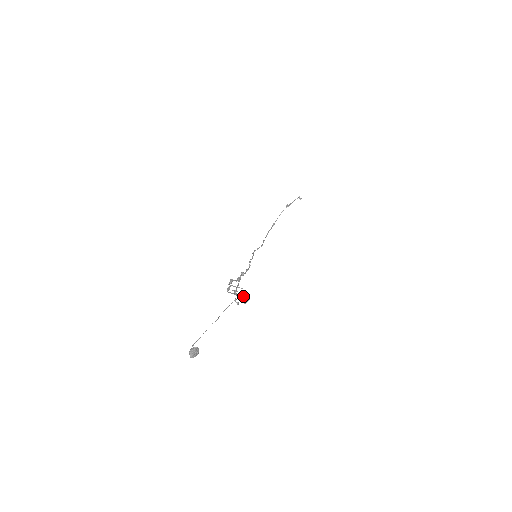
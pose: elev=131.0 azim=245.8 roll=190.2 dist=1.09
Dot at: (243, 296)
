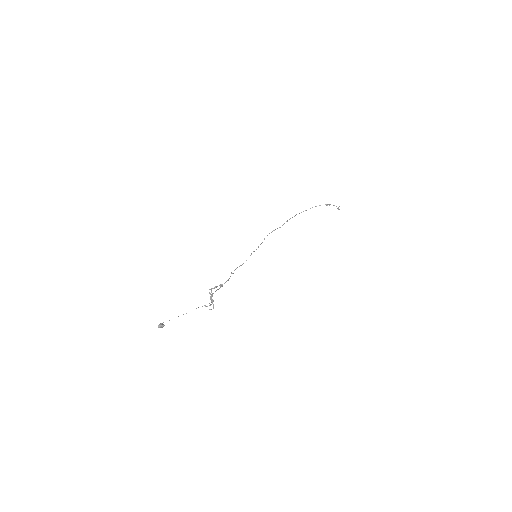
Dot at: occluded
